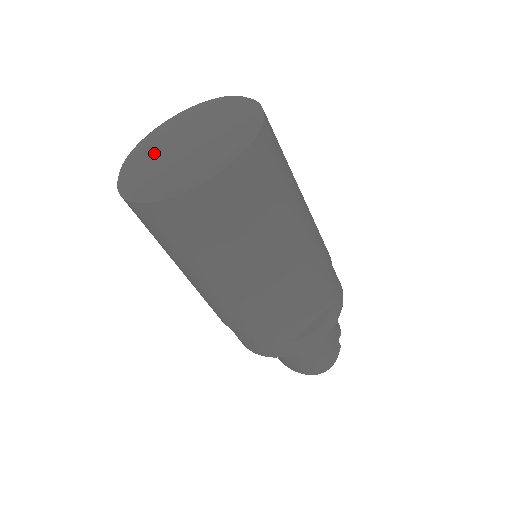
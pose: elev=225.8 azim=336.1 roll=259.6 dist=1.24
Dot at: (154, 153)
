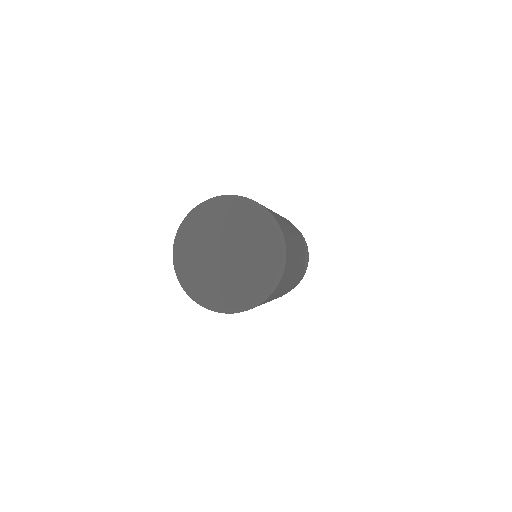
Dot at: (205, 240)
